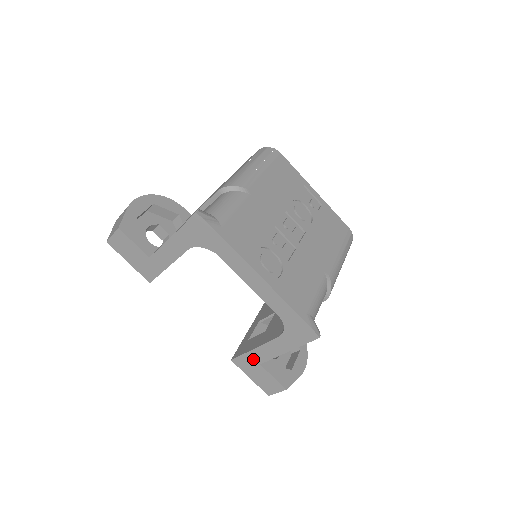
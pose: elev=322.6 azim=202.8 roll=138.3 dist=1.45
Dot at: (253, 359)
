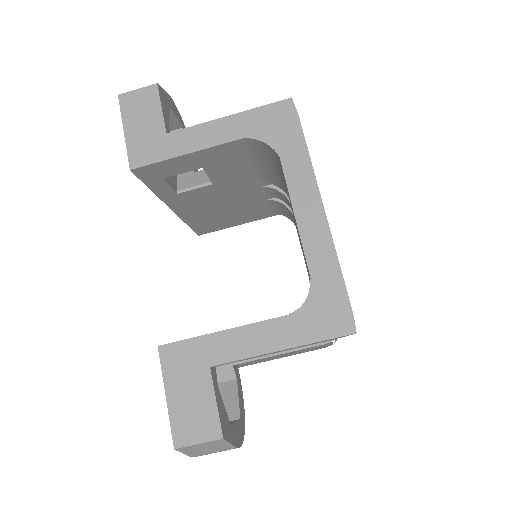
Dot at: (204, 352)
